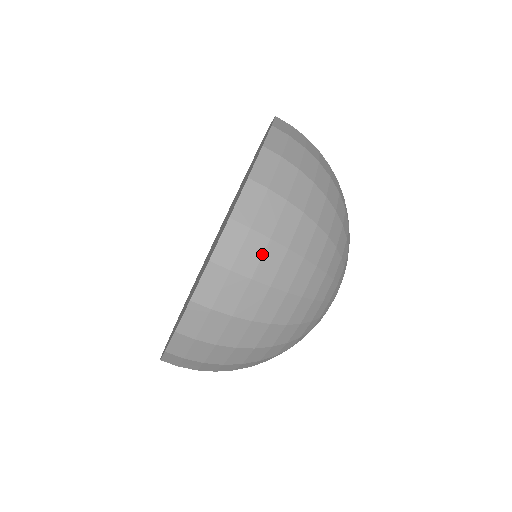
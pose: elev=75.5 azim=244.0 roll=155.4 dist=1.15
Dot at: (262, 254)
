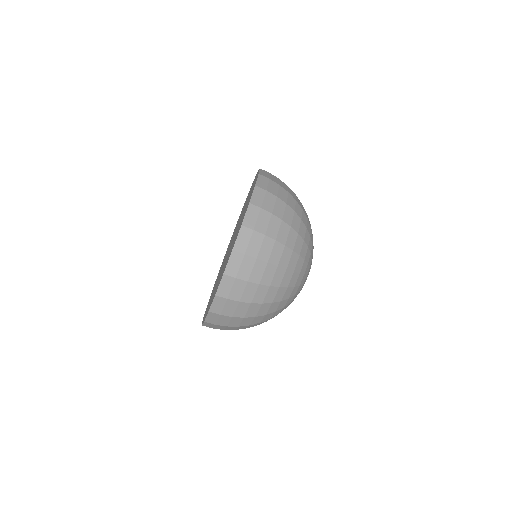
Dot at: (230, 321)
